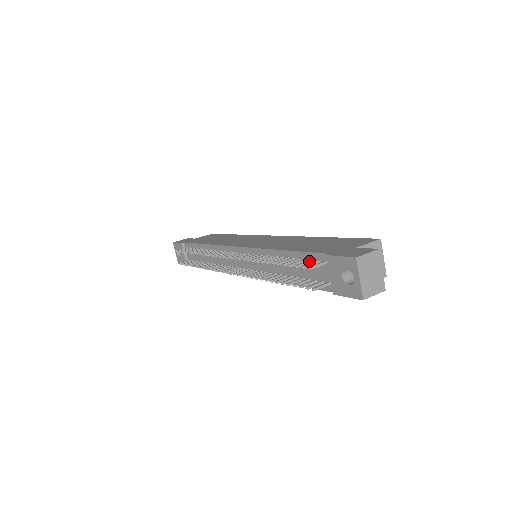
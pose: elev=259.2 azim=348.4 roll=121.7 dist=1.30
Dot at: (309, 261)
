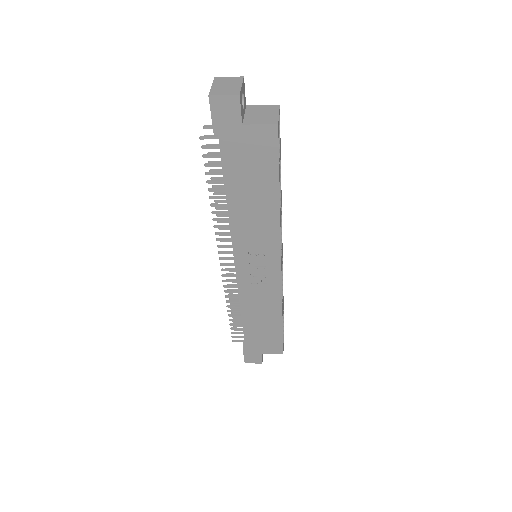
Dot at: occluded
